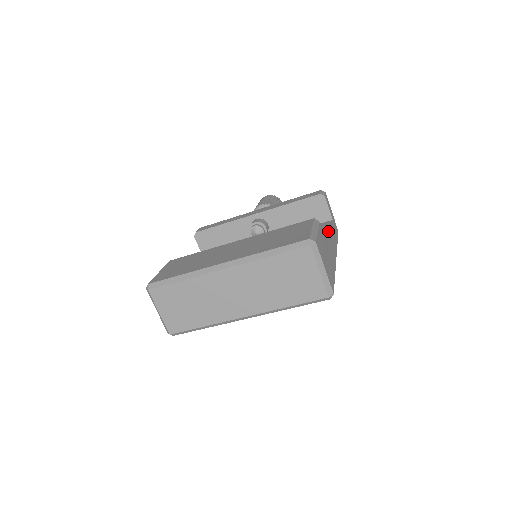
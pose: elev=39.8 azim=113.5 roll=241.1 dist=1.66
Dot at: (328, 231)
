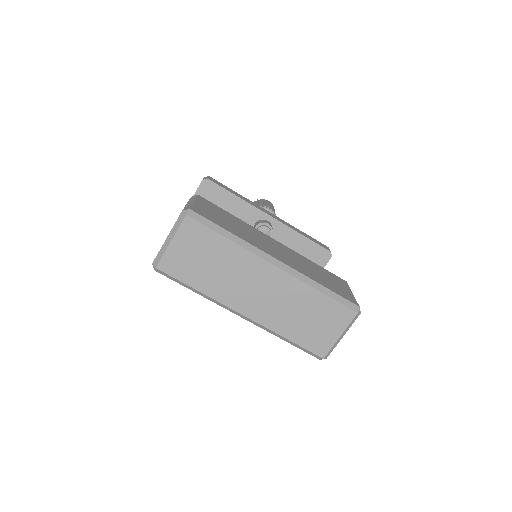
Dot at: occluded
